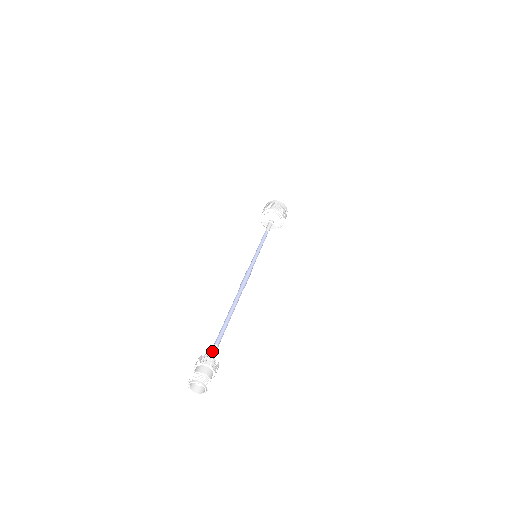
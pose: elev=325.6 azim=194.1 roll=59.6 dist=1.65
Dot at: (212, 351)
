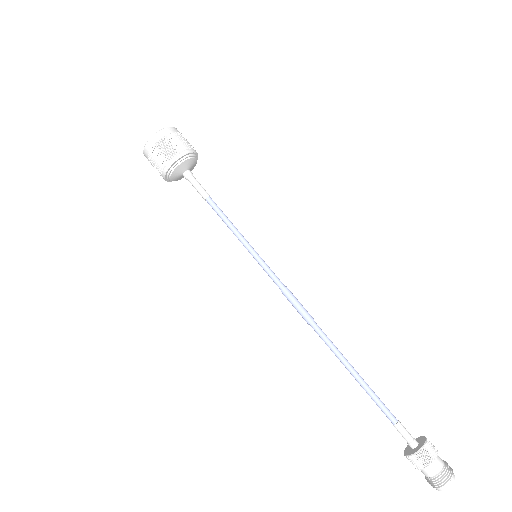
Dot at: (408, 433)
